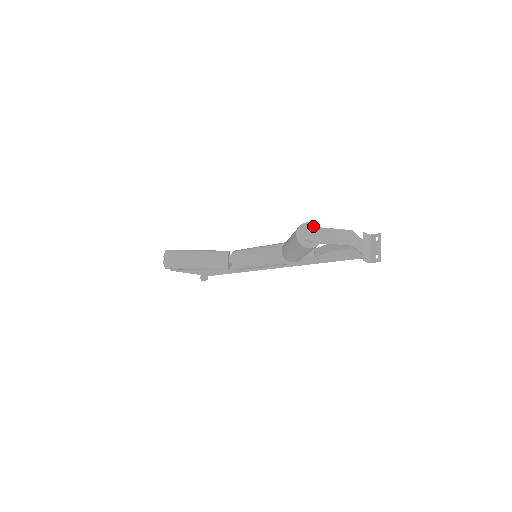
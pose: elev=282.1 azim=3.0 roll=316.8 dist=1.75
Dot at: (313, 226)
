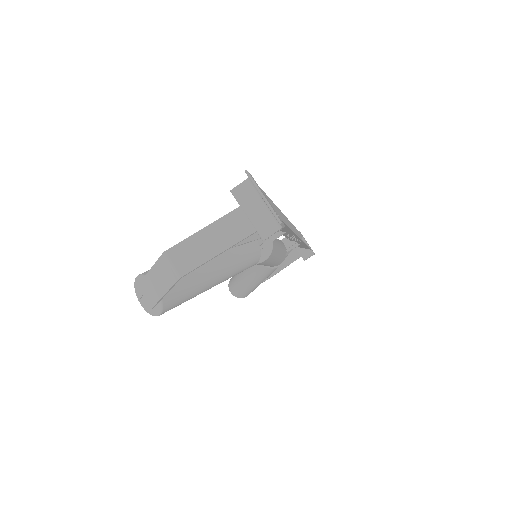
Dot at: (141, 280)
